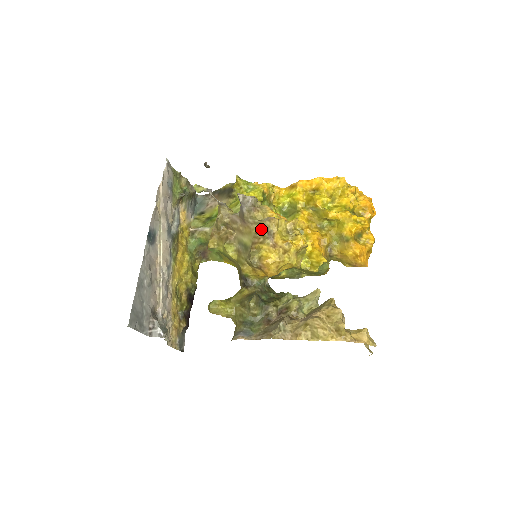
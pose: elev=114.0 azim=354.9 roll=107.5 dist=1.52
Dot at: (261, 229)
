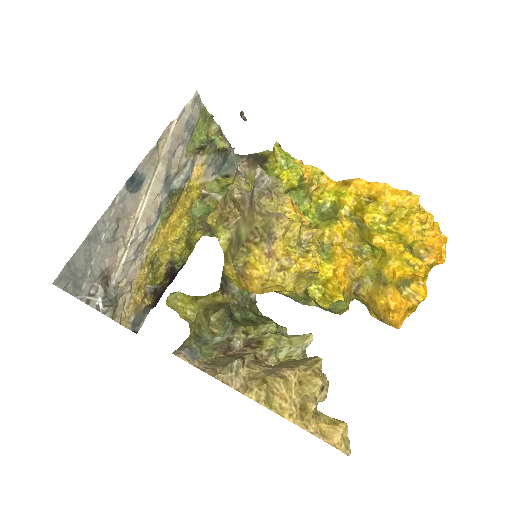
Dot at: (263, 225)
